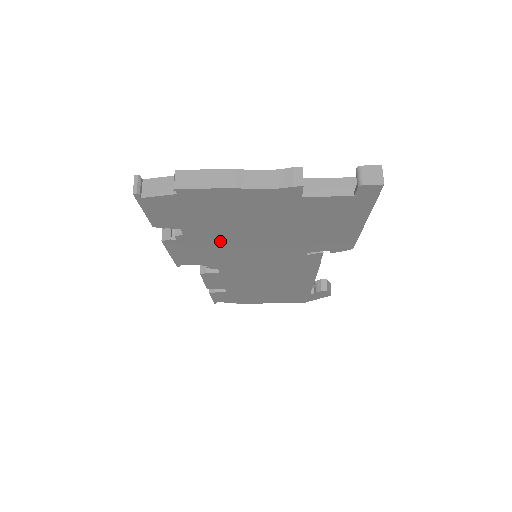
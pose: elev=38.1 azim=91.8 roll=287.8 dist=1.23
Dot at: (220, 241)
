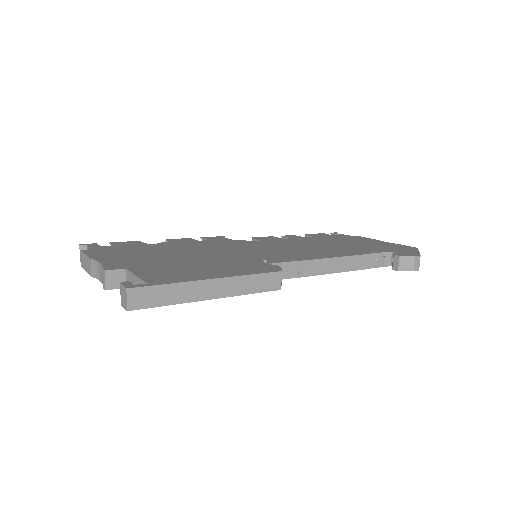
Dot at: occluded
